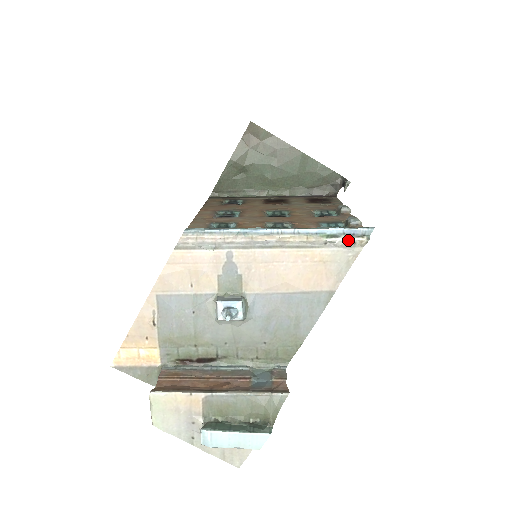
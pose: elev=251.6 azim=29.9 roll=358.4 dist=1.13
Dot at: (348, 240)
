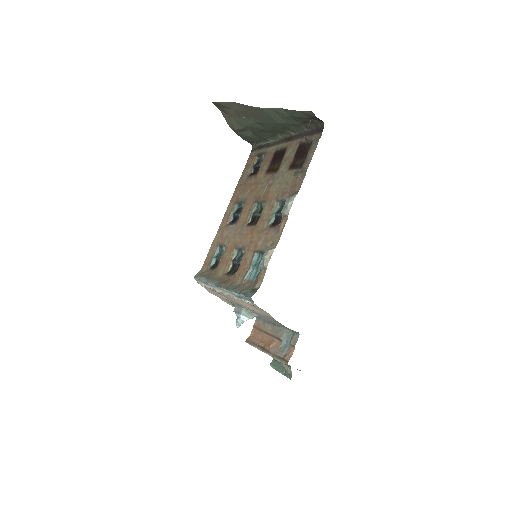
Dot at: (246, 302)
